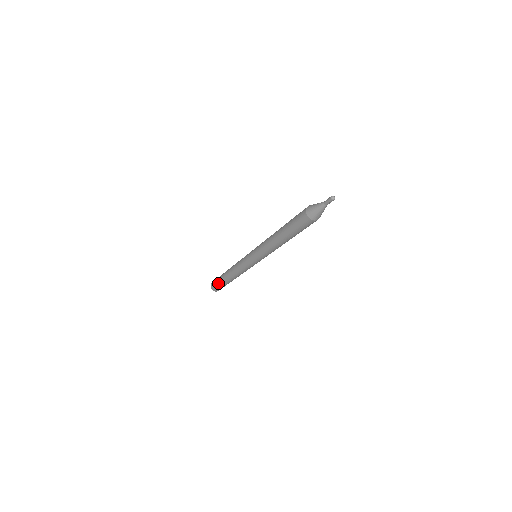
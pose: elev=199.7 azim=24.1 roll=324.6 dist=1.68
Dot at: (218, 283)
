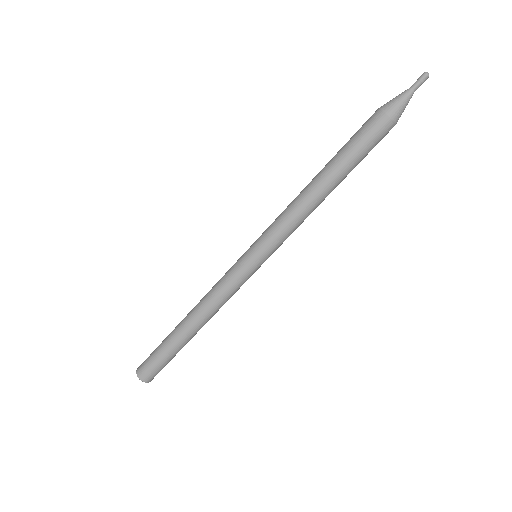
Dot at: (159, 345)
